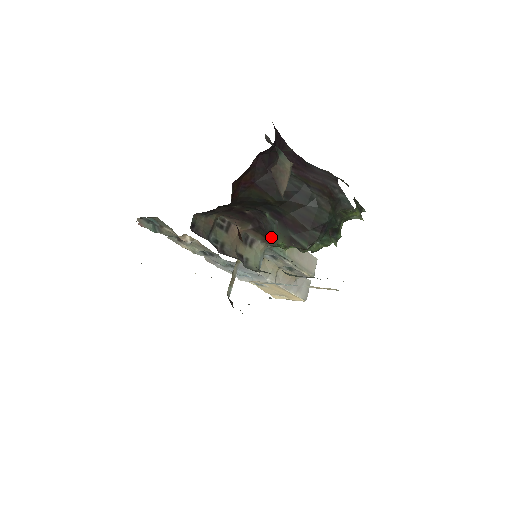
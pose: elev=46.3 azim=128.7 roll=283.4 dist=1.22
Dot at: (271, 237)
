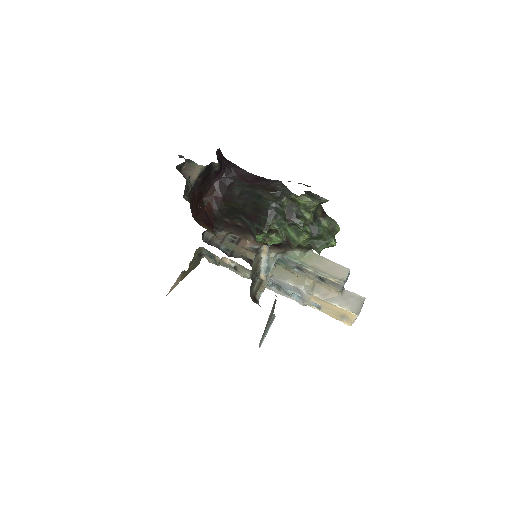
Dot at: occluded
